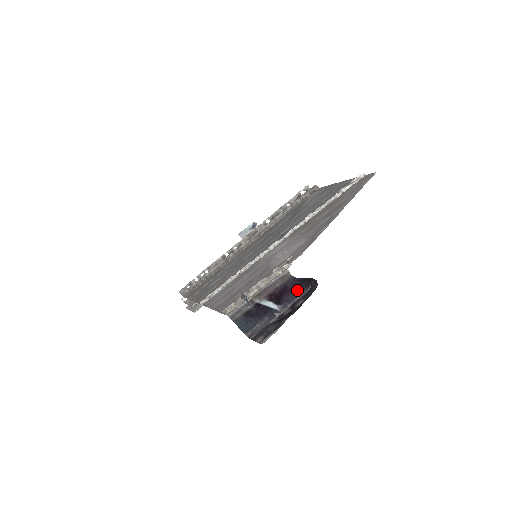
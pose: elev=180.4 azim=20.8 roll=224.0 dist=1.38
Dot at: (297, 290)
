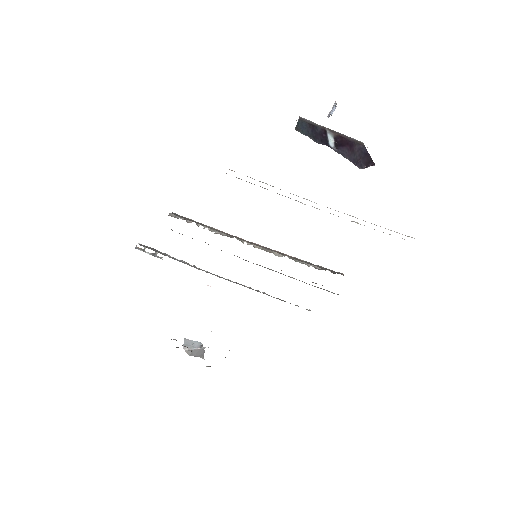
Dot at: (355, 158)
